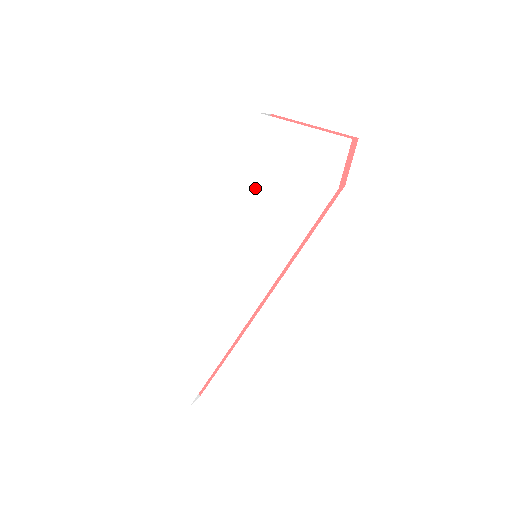
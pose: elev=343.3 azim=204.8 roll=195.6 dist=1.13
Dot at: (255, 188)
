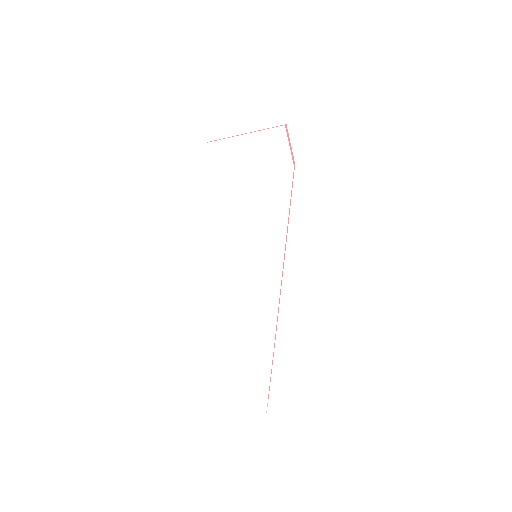
Dot at: (229, 202)
